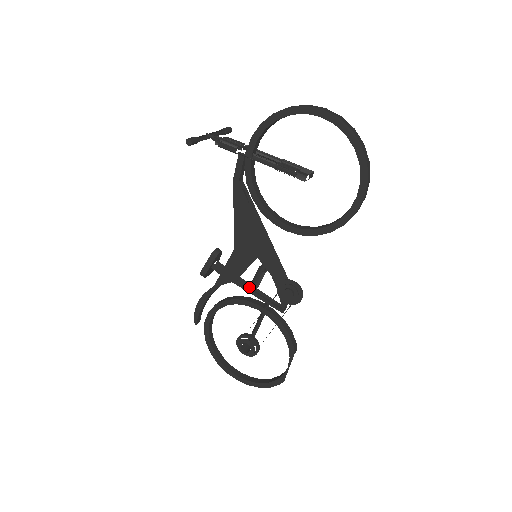
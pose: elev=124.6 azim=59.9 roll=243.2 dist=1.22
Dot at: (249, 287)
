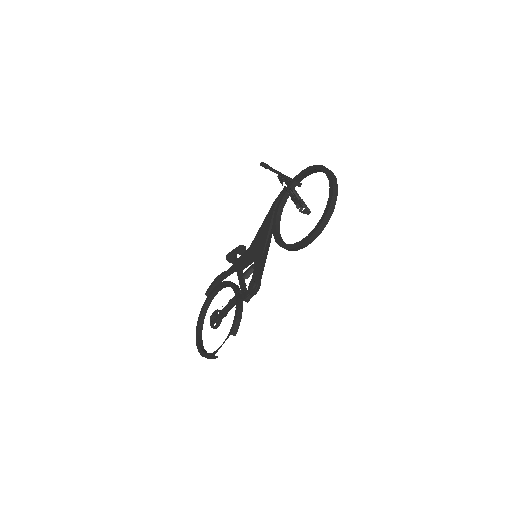
Dot at: (243, 279)
